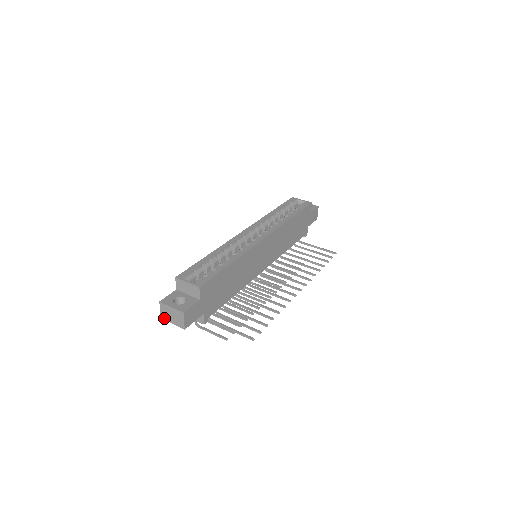
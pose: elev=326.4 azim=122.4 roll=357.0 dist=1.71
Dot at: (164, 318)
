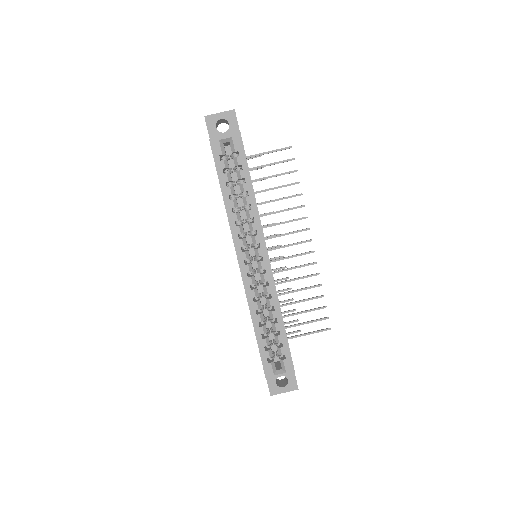
Dot at: occluded
